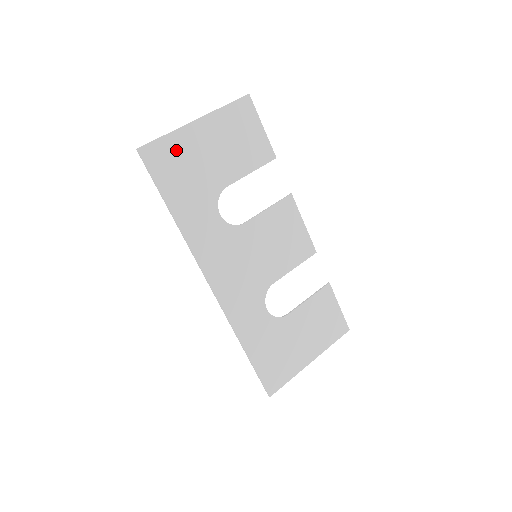
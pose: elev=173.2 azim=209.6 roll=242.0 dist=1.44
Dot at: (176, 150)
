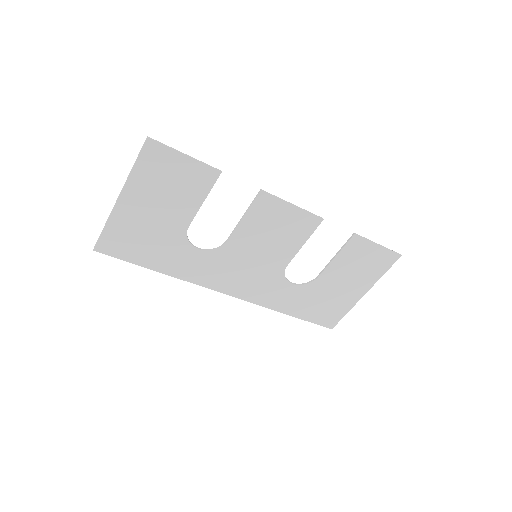
Dot at: (122, 231)
